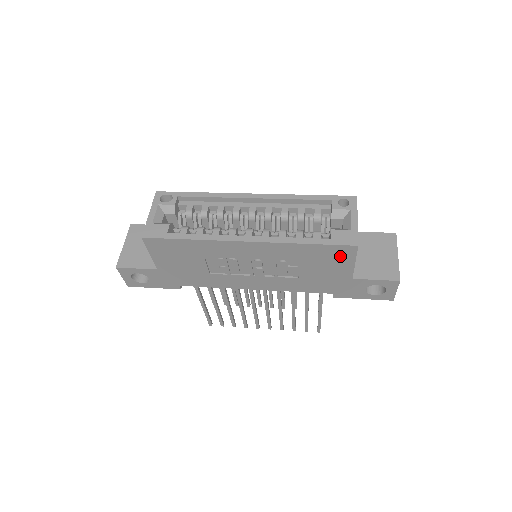
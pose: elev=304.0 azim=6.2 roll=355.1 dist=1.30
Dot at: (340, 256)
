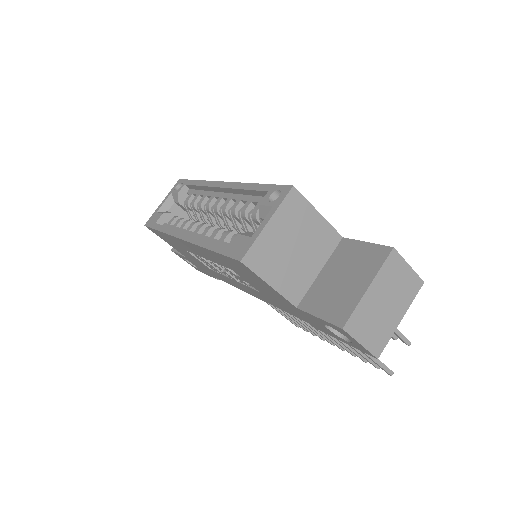
Dot at: (248, 272)
